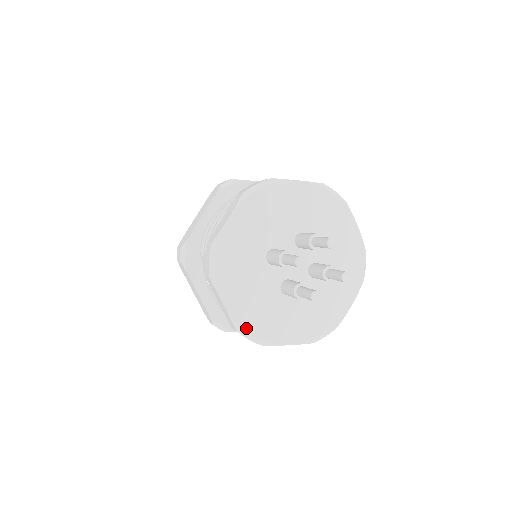
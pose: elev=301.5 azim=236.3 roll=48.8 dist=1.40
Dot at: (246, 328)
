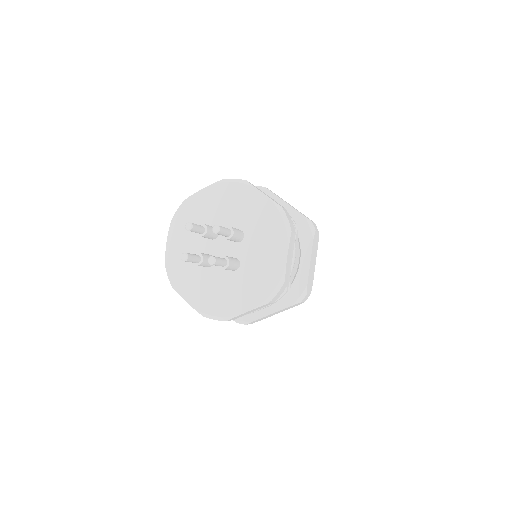
Dot at: (169, 266)
